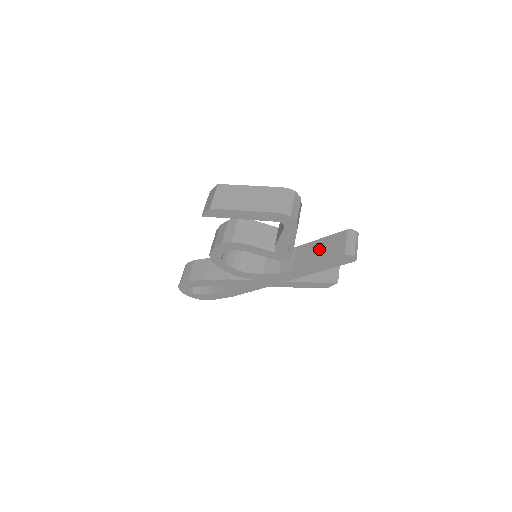
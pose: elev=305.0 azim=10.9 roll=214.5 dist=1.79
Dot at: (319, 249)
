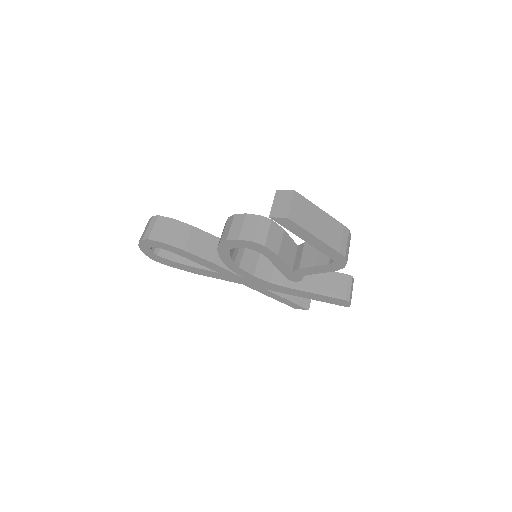
Dot at: (318, 279)
